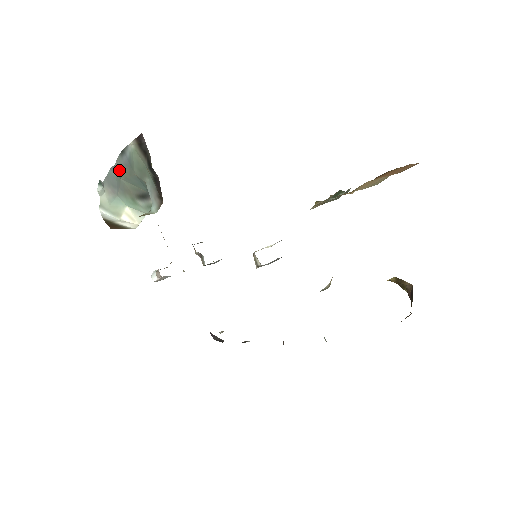
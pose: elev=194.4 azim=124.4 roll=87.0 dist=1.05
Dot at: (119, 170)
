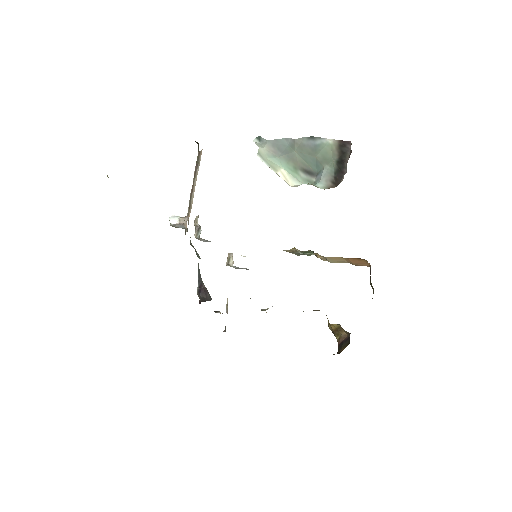
Dot at: (297, 145)
